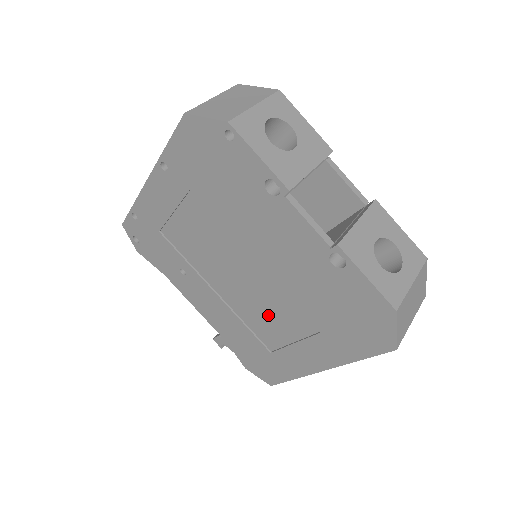
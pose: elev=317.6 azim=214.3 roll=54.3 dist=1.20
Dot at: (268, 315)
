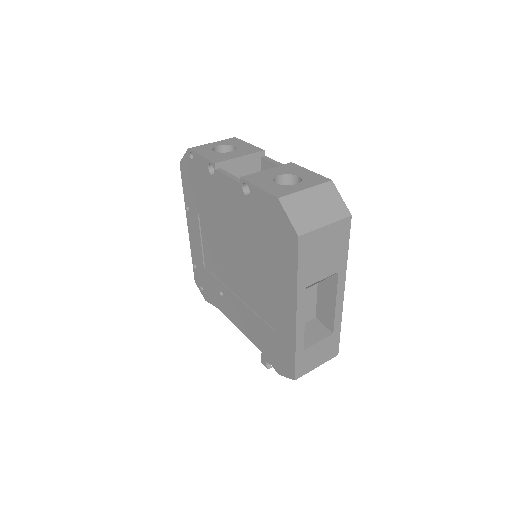
Dot at: (257, 287)
